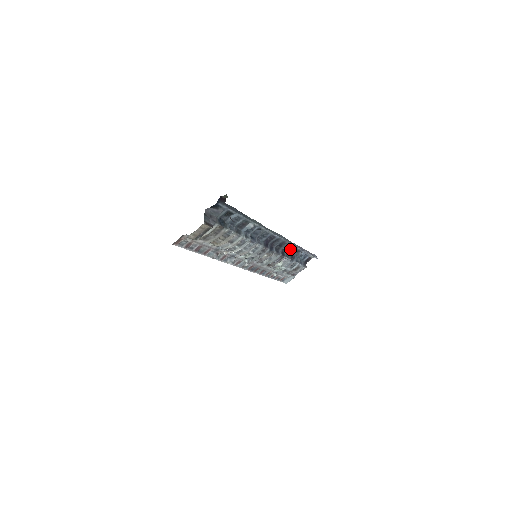
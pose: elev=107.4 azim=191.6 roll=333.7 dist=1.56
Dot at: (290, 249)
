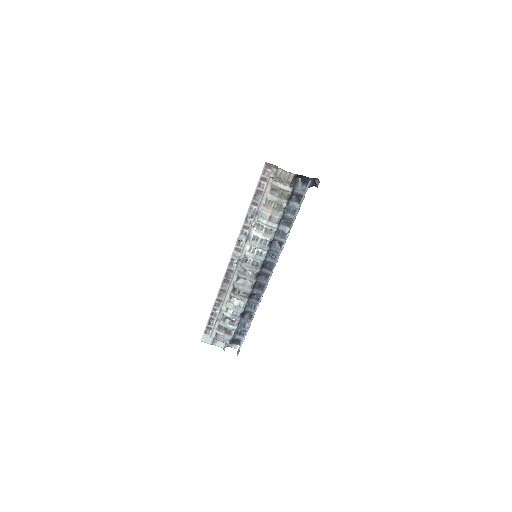
Dot at: (253, 304)
